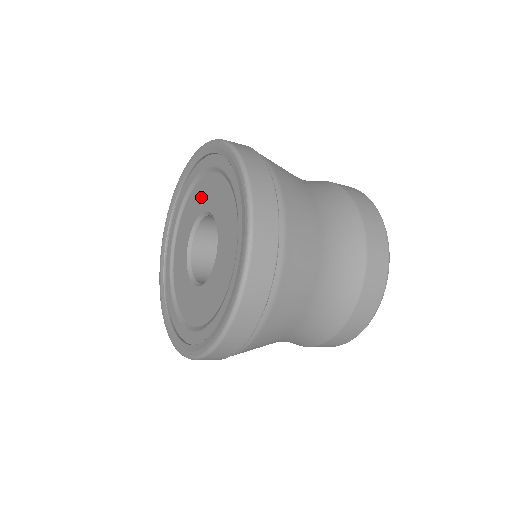
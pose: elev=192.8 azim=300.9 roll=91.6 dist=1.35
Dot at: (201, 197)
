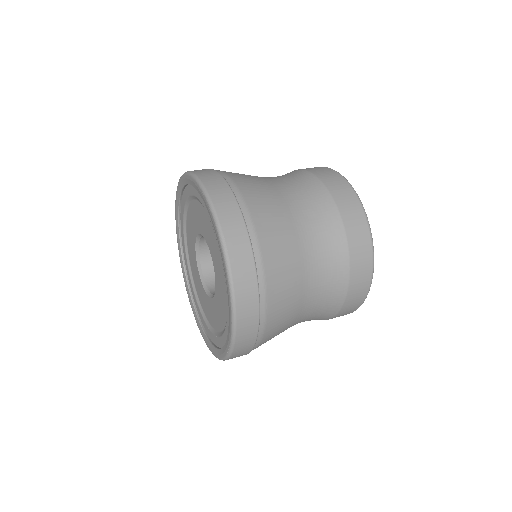
Dot at: (192, 225)
